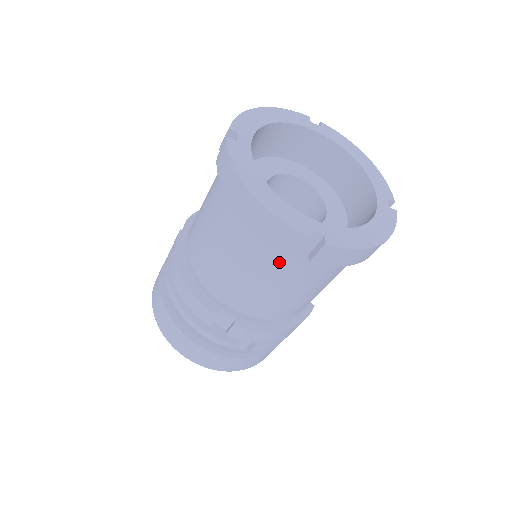
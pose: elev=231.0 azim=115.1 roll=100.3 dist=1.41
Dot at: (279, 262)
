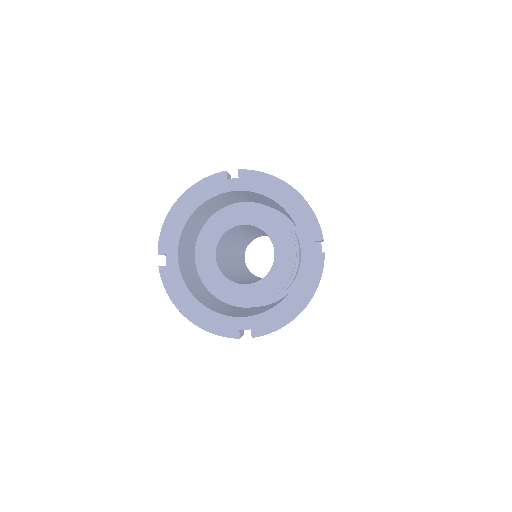
Dot at: occluded
